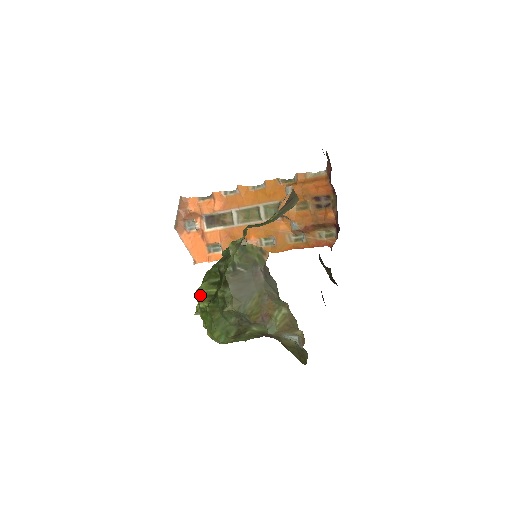
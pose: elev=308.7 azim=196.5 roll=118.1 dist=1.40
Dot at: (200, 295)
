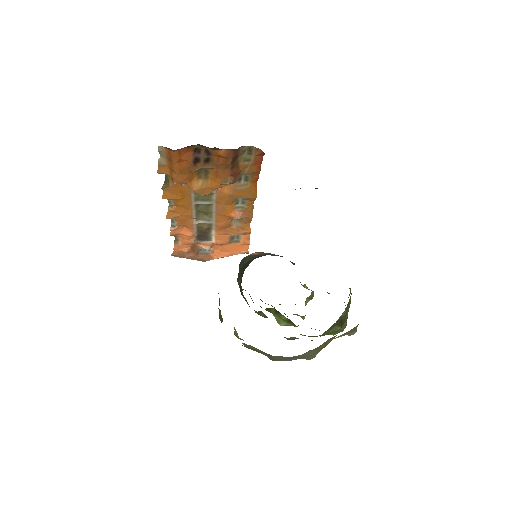
Dot at: (285, 325)
